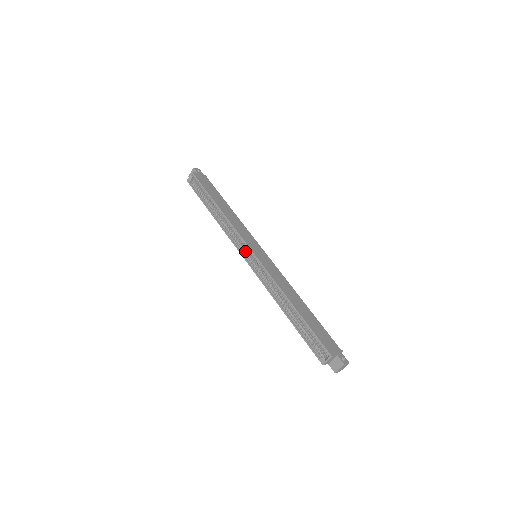
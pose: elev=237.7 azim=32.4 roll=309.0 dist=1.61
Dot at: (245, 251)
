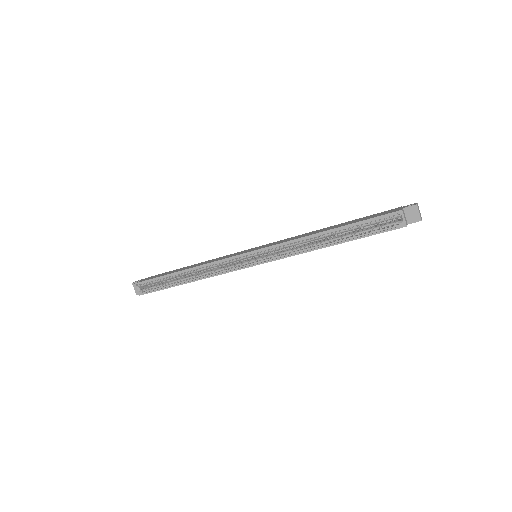
Dot at: (244, 263)
